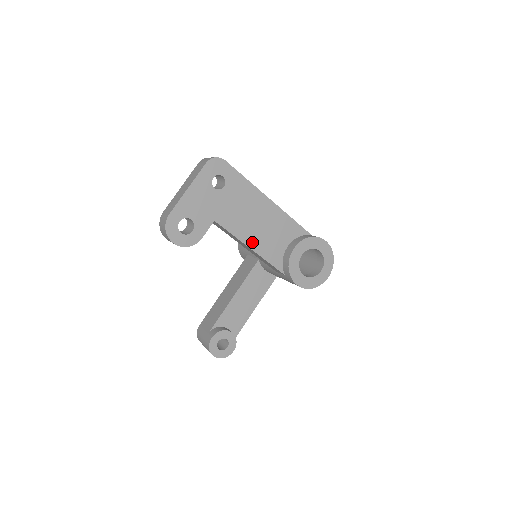
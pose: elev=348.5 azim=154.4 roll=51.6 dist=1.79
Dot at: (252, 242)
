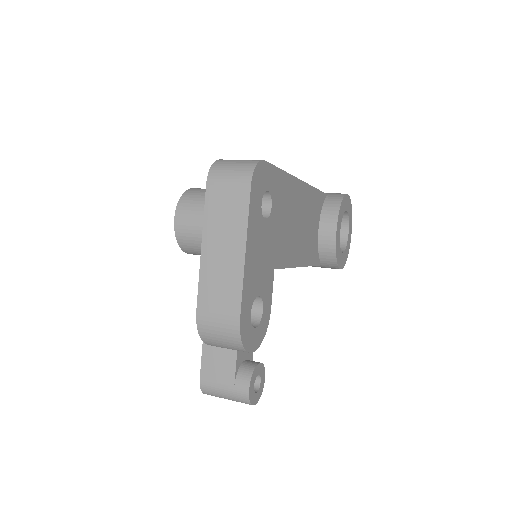
Dot at: (300, 257)
